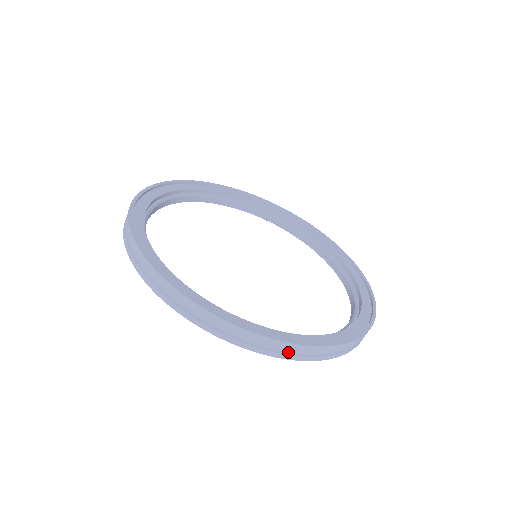
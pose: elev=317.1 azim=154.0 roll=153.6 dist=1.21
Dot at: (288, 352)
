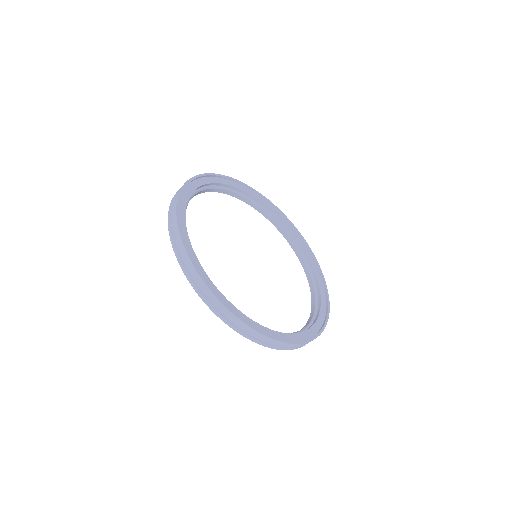
Dot at: (198, 285)
